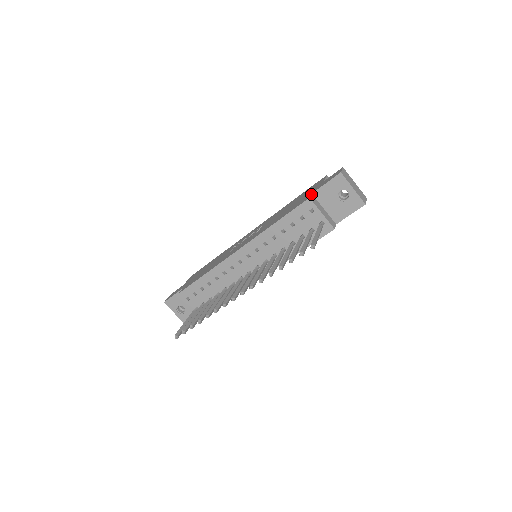
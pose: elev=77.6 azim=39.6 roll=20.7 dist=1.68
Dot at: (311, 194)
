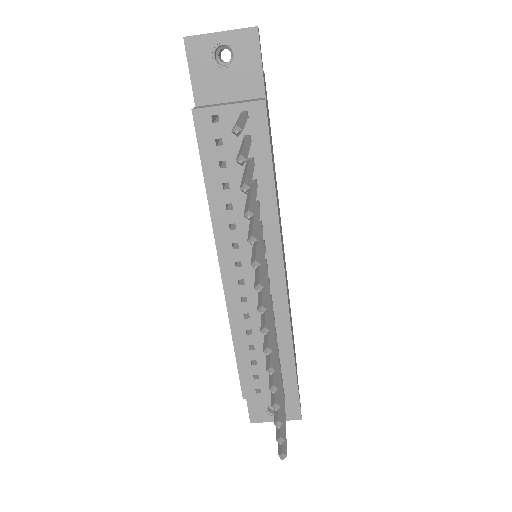
Dot at: occluded
